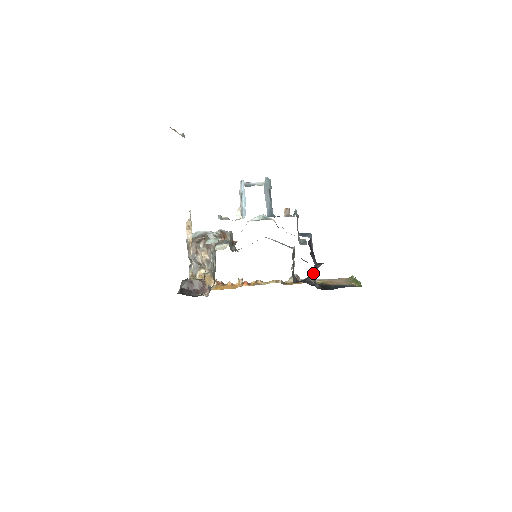
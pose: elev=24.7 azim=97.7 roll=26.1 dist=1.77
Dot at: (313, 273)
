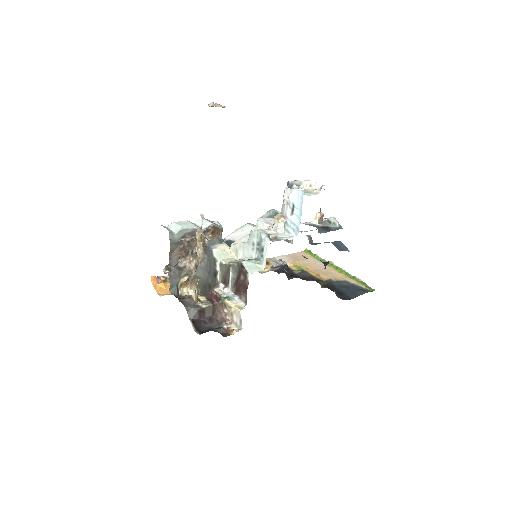
Dot at: occluded
